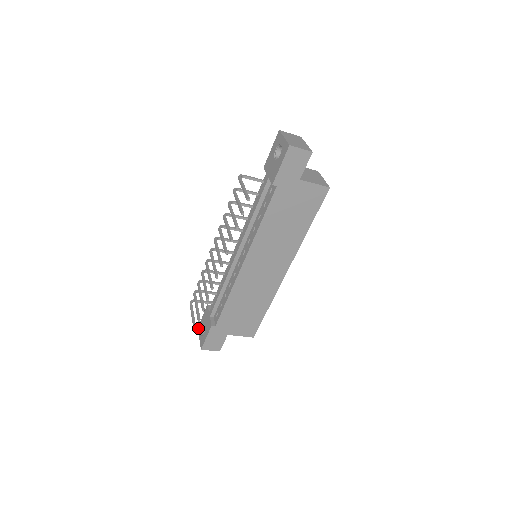
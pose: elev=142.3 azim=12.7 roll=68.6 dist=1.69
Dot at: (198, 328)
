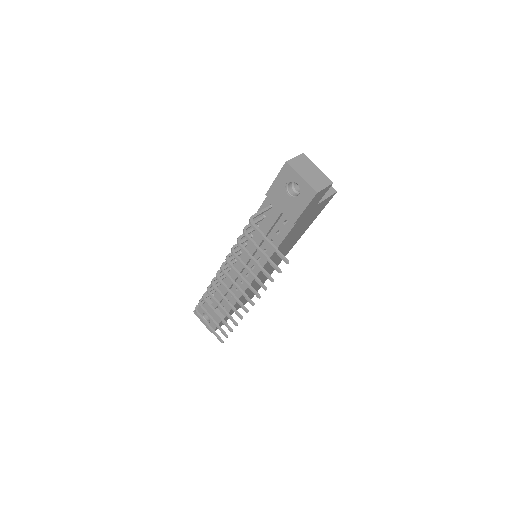
Dot at: (195, 313)
